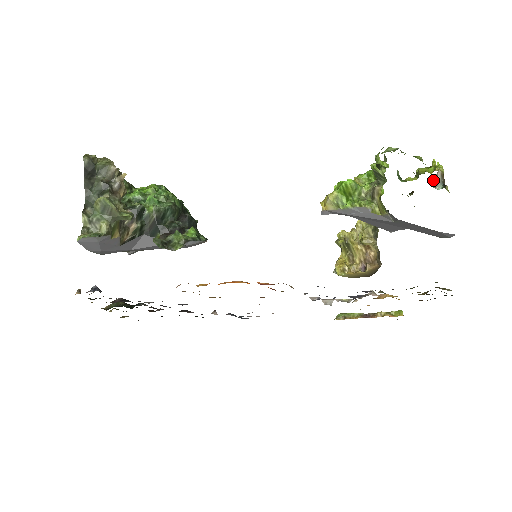
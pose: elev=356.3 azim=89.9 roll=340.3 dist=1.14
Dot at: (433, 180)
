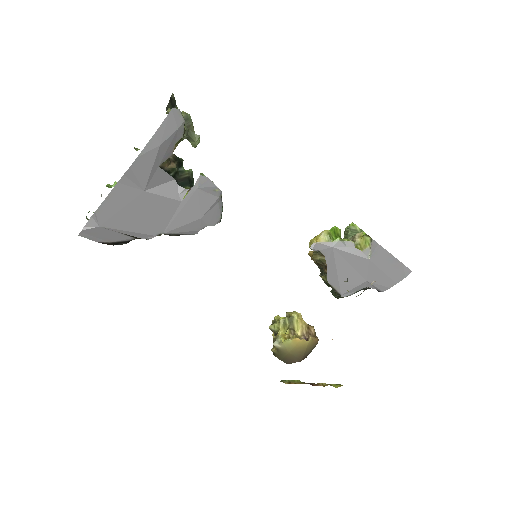
Dot at: occluded
